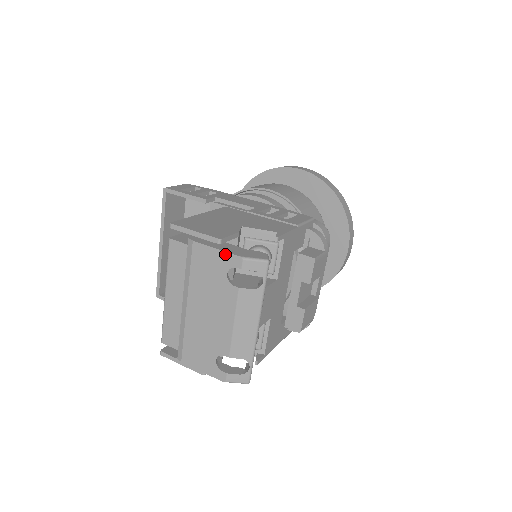
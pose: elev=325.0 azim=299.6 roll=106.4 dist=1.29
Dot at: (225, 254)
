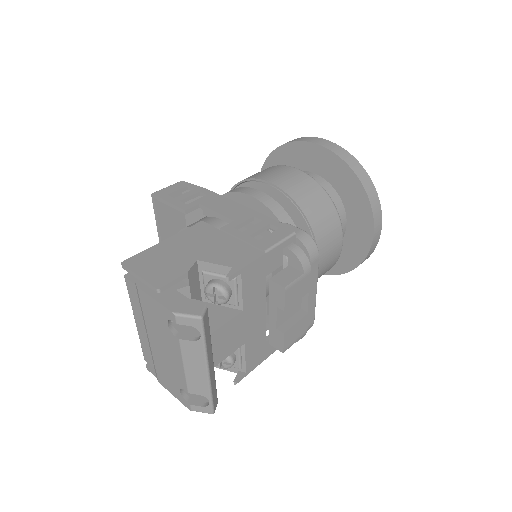
Dot at: (161, 306)
